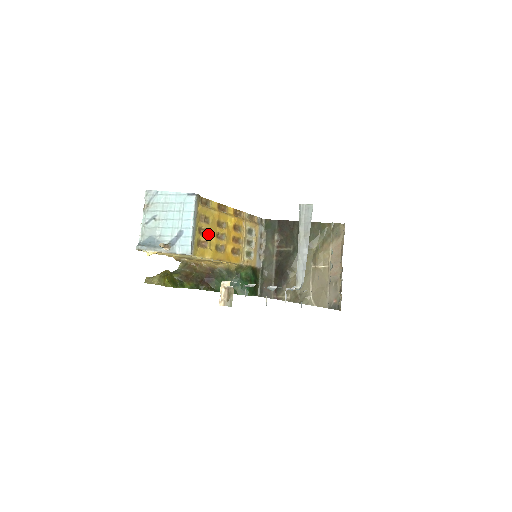
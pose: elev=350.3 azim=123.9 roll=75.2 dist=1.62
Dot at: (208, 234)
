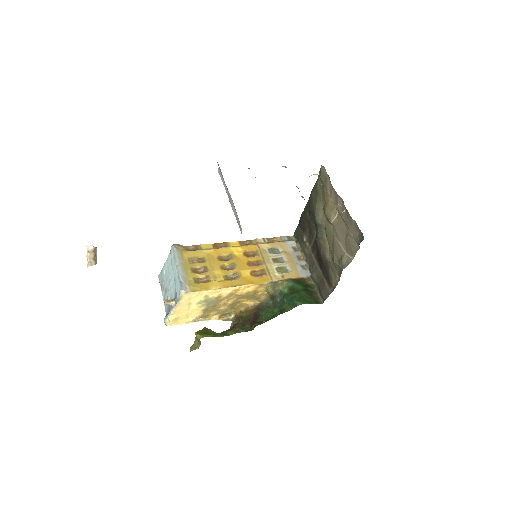
Dot at: (207, 270)
